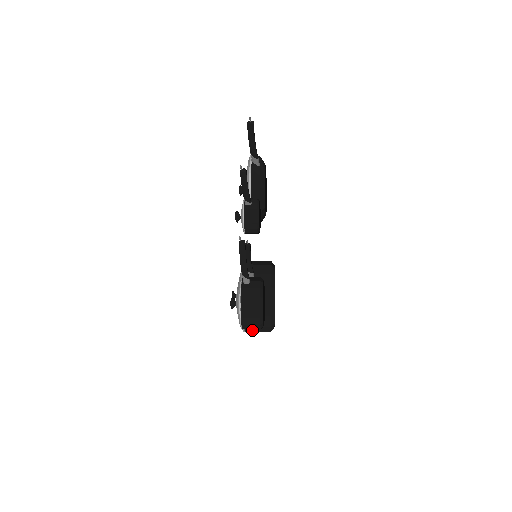
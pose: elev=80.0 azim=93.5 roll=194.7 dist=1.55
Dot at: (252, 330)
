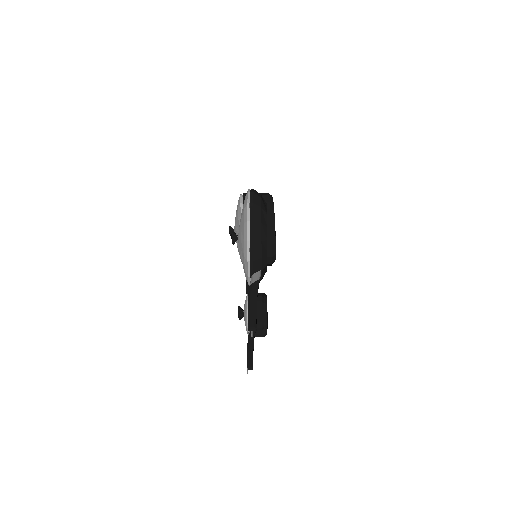
Dot at: occluded
